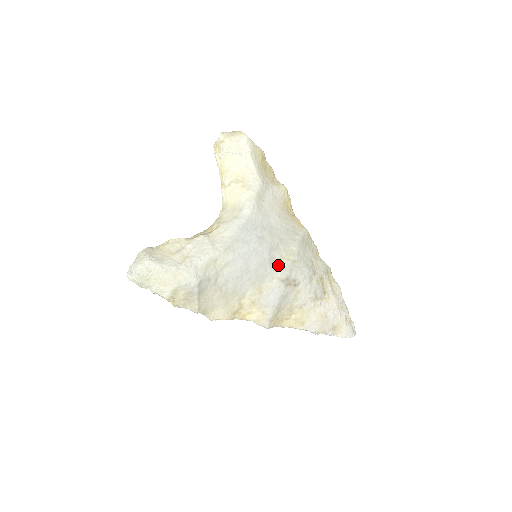
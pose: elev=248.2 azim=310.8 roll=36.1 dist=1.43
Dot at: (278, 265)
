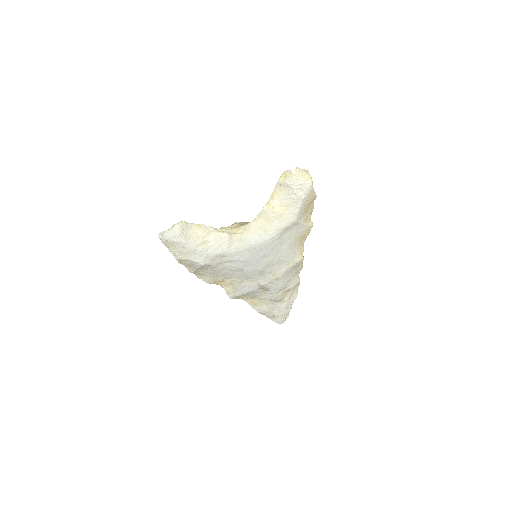
Dot at: (264, 276)
